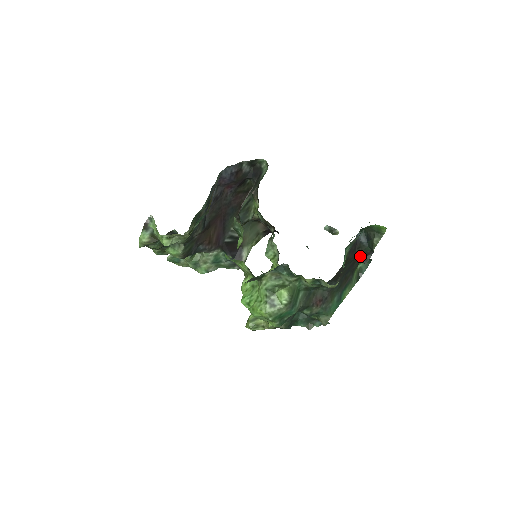
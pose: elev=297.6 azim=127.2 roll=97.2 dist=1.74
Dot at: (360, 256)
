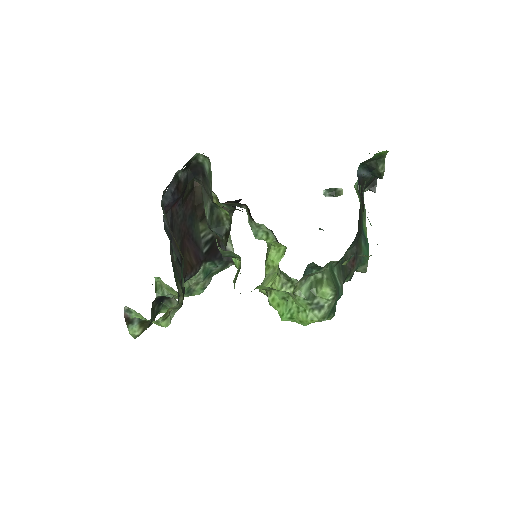
Dot at: (365, 188)
